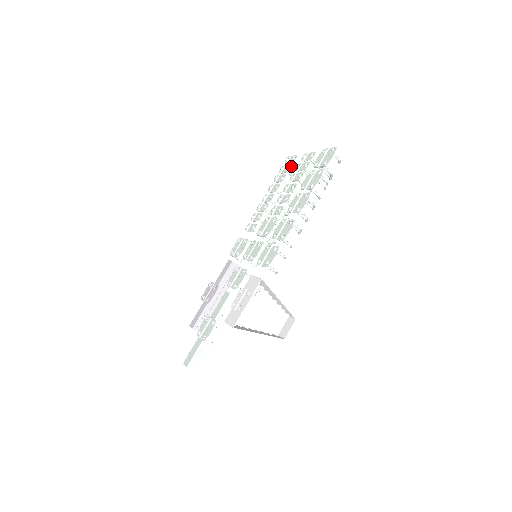
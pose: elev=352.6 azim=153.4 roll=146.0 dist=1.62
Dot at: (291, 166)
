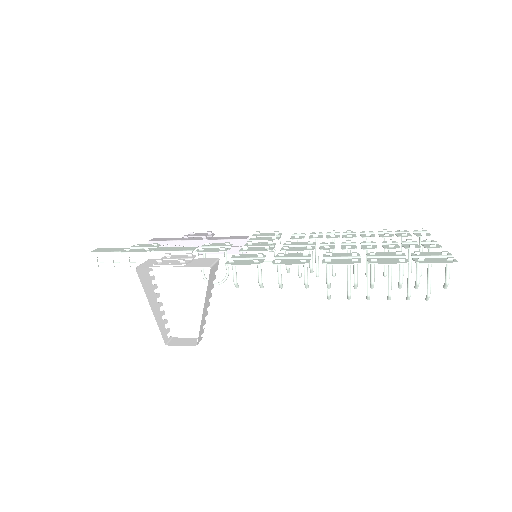
Dot at: (409, 236)
